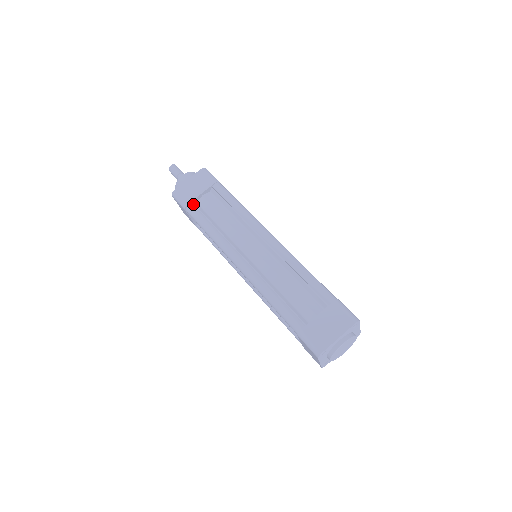
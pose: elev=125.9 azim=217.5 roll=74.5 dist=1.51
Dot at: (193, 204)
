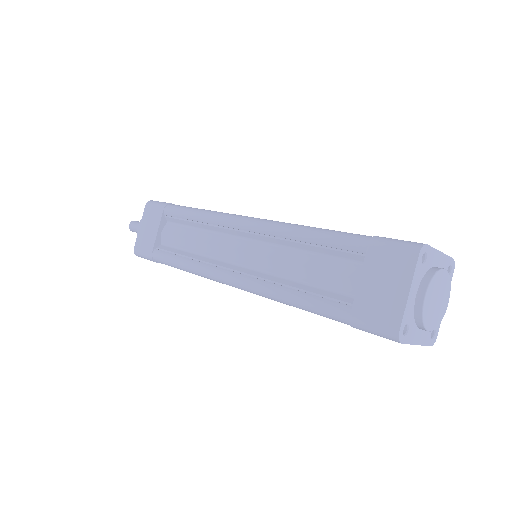
Dot at: occluded
